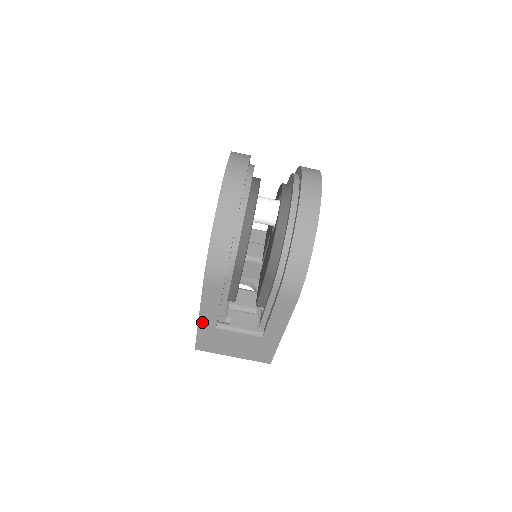
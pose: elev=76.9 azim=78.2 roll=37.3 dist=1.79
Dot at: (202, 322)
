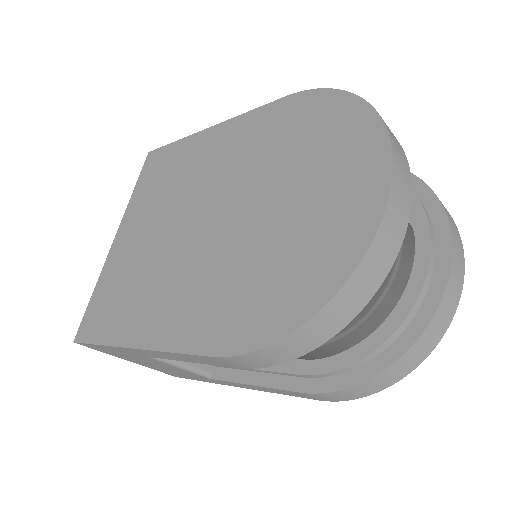
Dot at: (133, 349)
